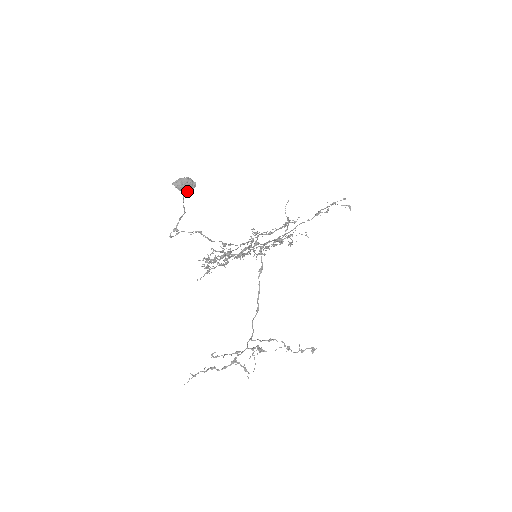
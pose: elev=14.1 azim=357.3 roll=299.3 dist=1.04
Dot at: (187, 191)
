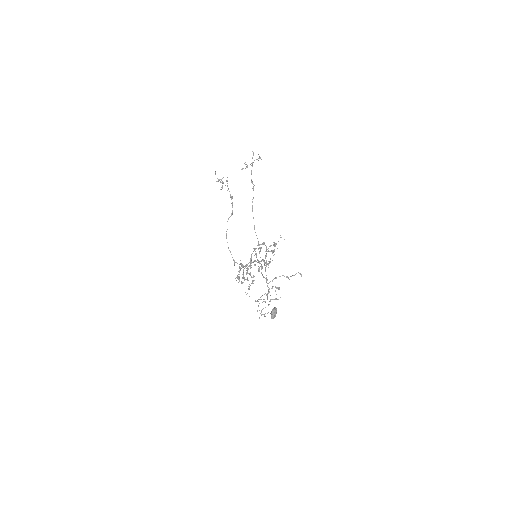
Dot at: (275, 313)
